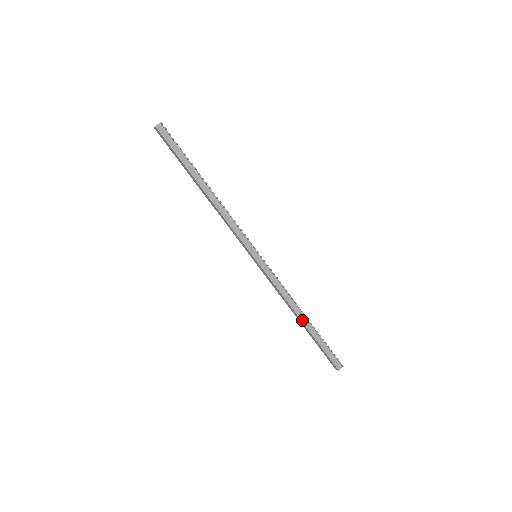
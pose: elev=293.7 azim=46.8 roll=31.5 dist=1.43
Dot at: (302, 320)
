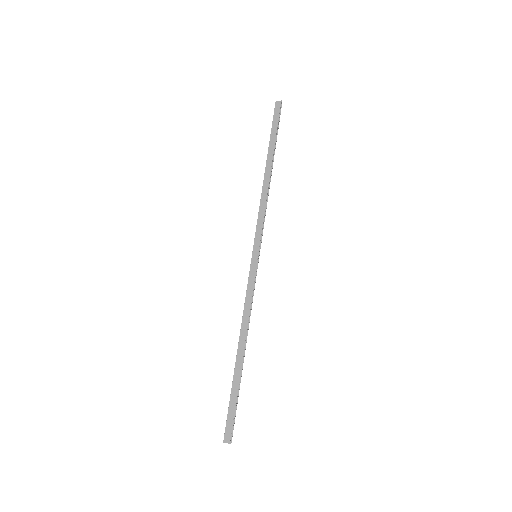
Dot at: (239, 351)
